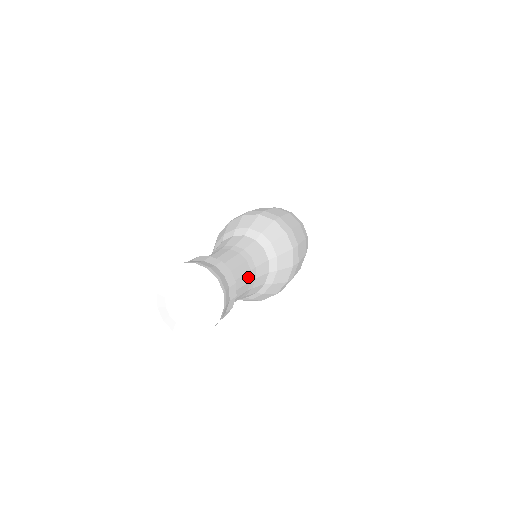
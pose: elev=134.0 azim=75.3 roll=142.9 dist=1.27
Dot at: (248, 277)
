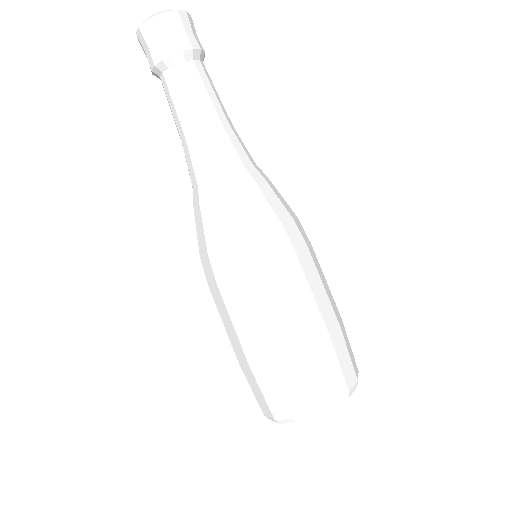
Dot at: (210, 108)
